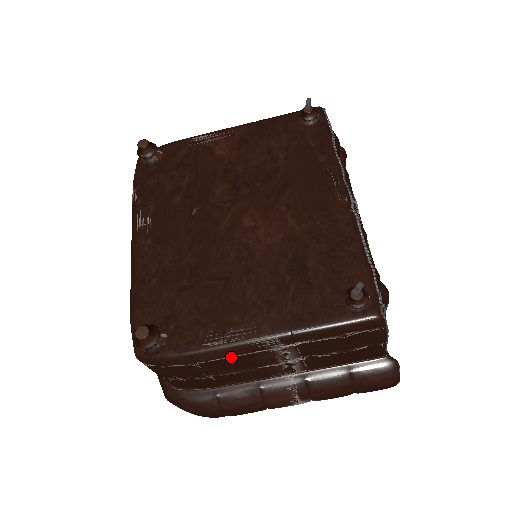
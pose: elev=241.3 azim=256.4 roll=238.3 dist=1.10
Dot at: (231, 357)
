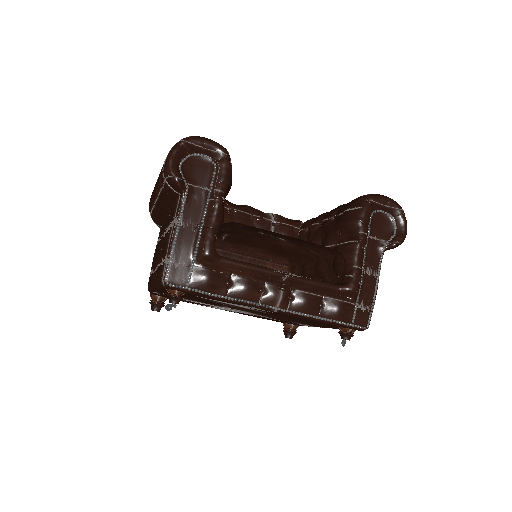
Dot at: occluded
